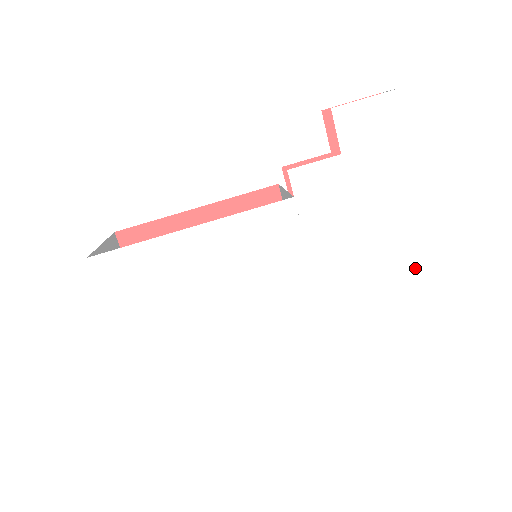
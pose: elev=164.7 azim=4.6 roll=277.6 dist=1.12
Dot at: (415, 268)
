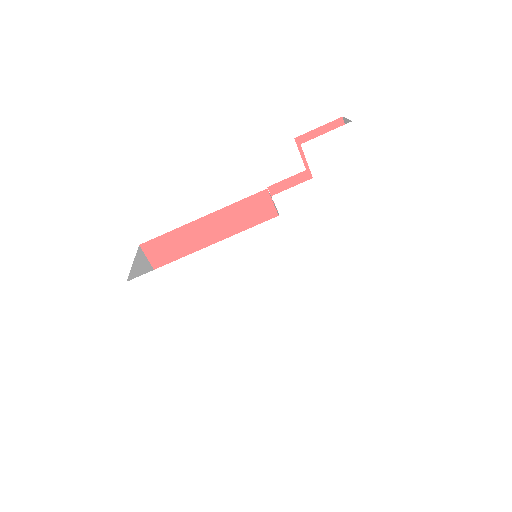
Dot at: (382, 254)
